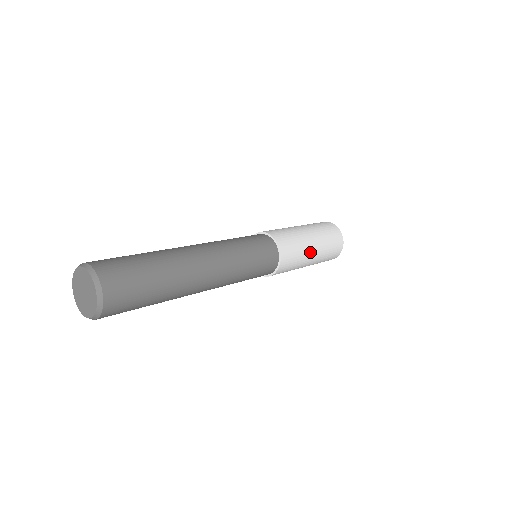
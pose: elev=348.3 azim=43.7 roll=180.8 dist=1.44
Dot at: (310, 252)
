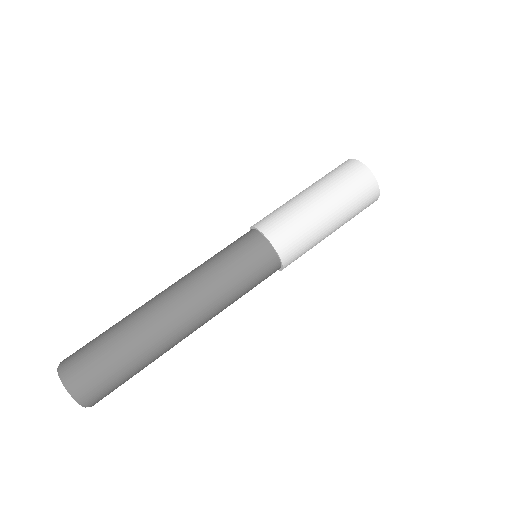
Dot at: (326, 235)
